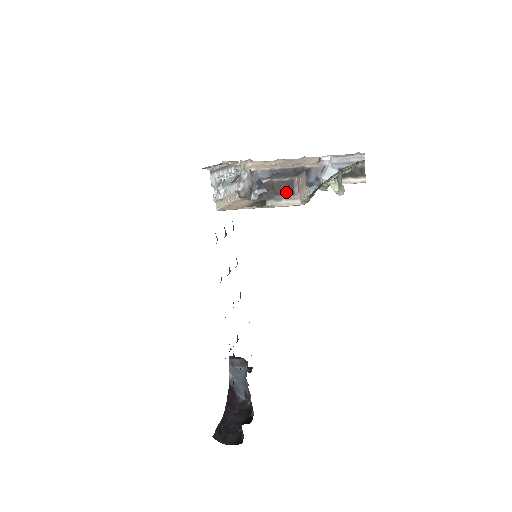
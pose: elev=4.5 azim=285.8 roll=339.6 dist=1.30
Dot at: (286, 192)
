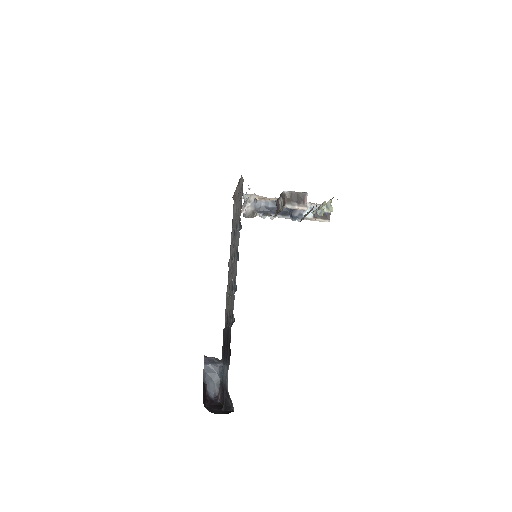
Dot at: (299, 201)
